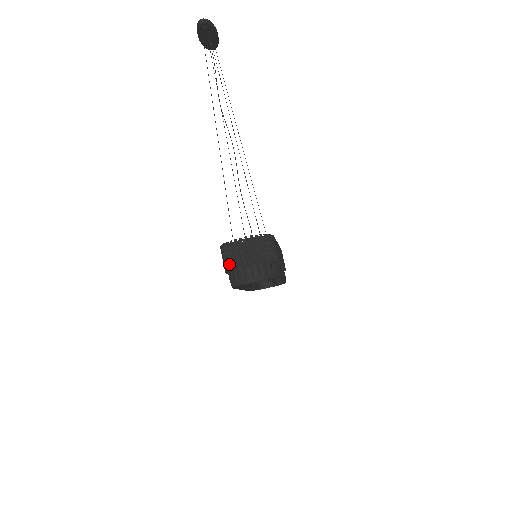
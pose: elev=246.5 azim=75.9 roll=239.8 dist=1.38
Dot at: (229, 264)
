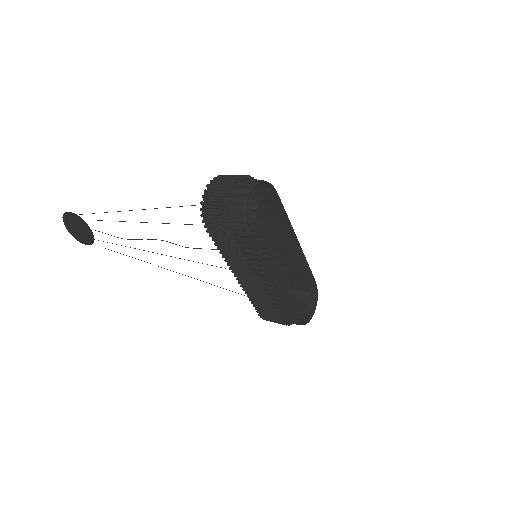
Dot at: (220, 207)
